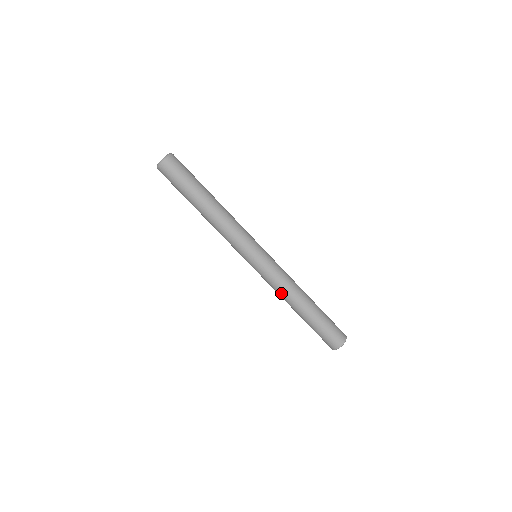
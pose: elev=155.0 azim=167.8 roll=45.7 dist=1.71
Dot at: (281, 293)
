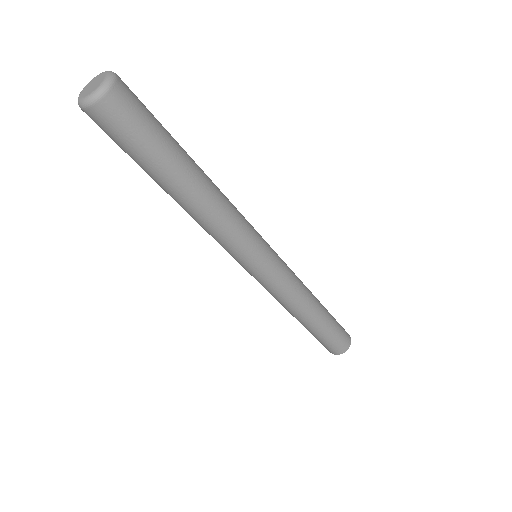
Dot at: (293, 303)
